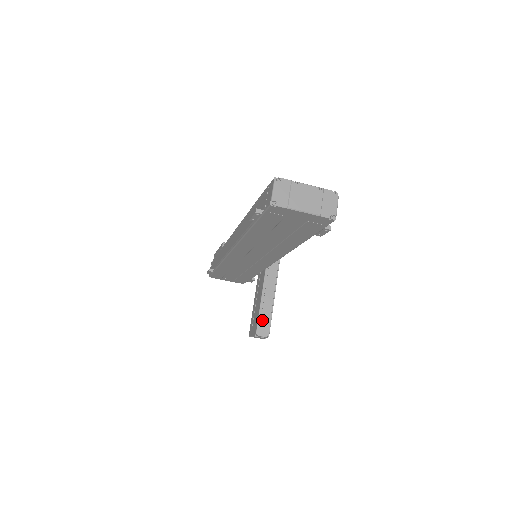
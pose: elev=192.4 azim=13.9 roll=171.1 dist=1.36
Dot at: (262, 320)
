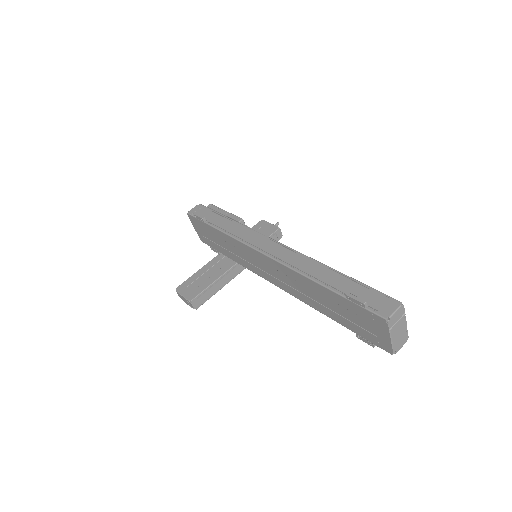
Dot at: (204, 294)
